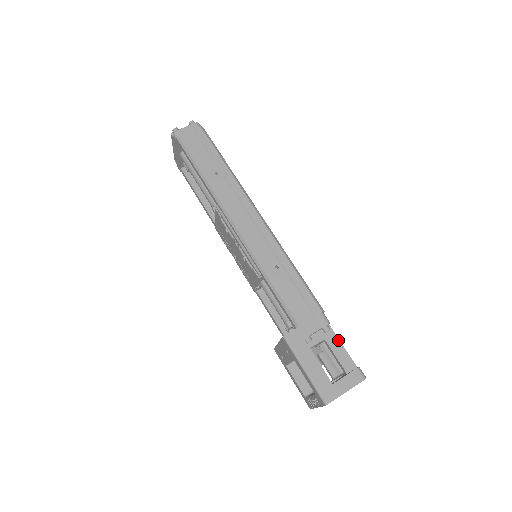
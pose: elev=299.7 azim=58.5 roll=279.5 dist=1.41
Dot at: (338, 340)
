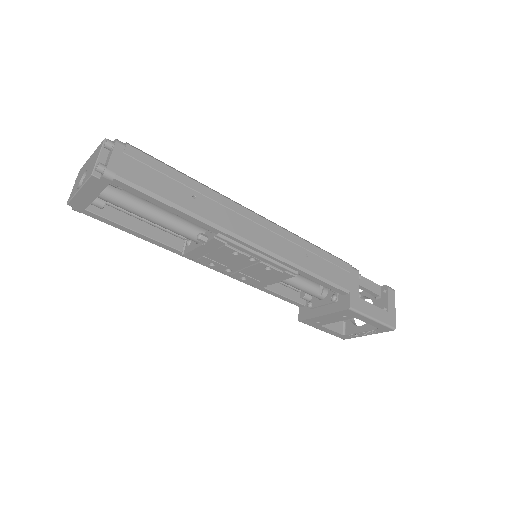
Dot at: (363, 277)
